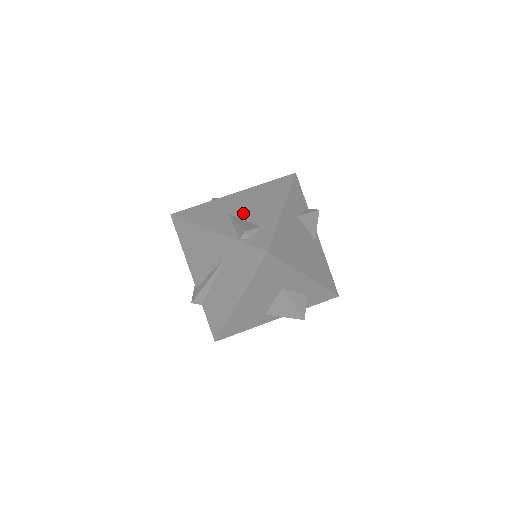
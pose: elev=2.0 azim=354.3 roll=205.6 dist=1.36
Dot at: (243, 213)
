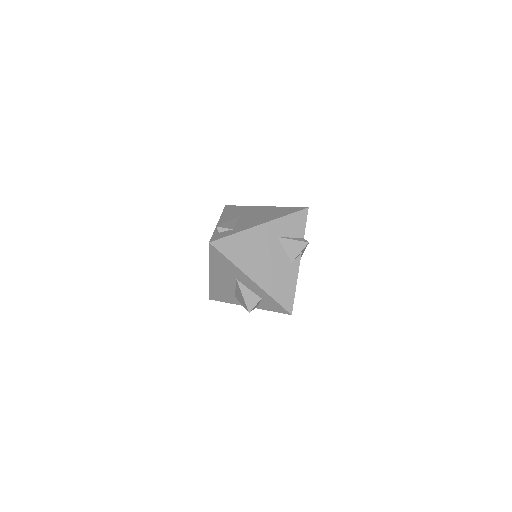
Dot at: (243, 219)
